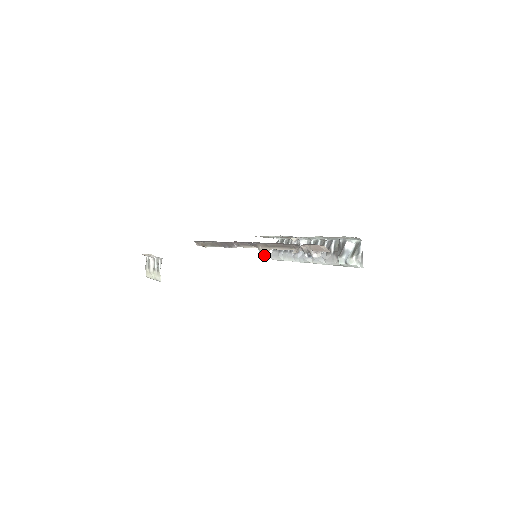
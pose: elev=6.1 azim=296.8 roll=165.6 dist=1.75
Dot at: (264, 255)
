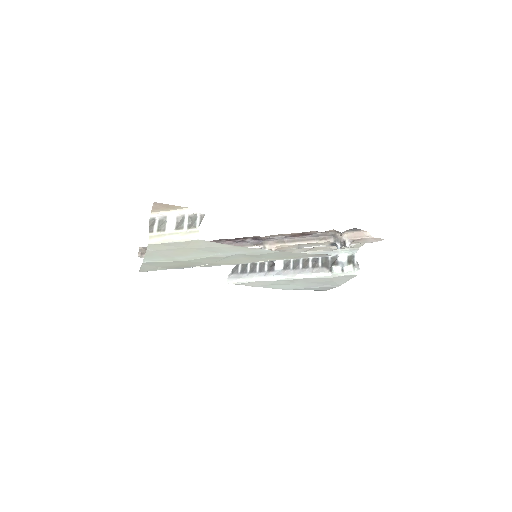
Dot at: occluded
